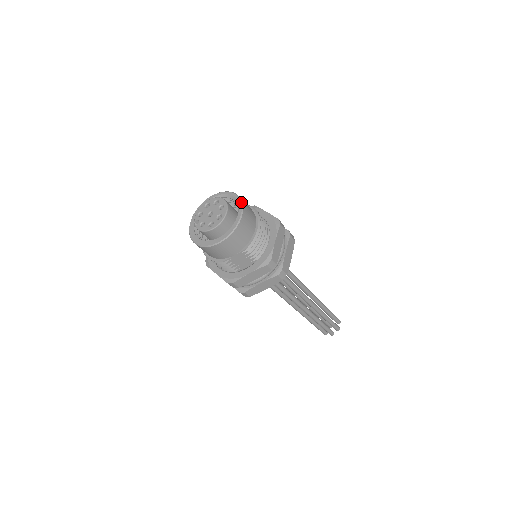
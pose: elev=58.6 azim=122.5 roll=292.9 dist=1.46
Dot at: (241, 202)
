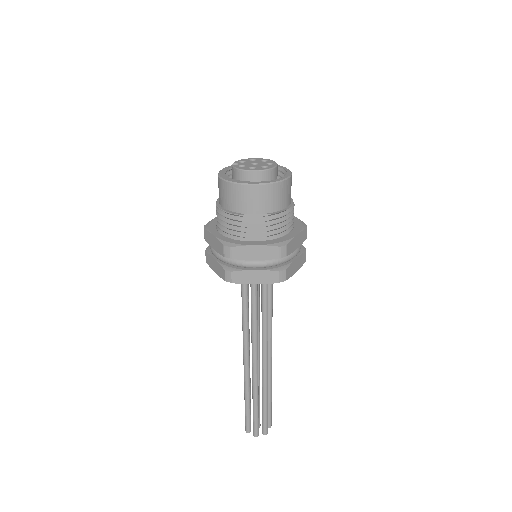
Dot at: (291, 172)
